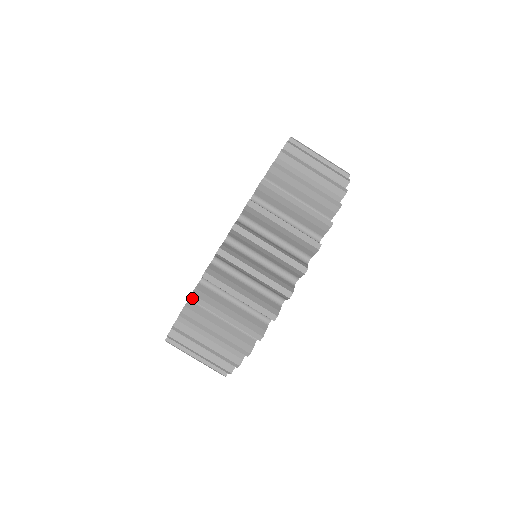
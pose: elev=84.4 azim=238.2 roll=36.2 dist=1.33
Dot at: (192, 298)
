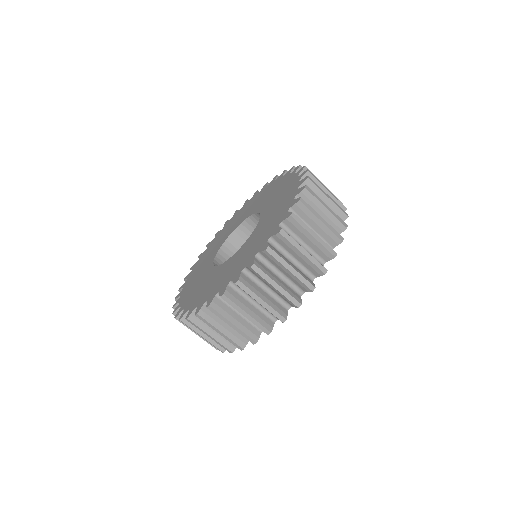
Dot at: (223, 297)
